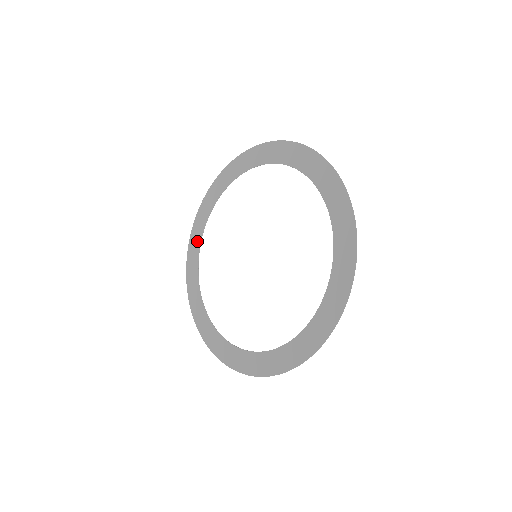
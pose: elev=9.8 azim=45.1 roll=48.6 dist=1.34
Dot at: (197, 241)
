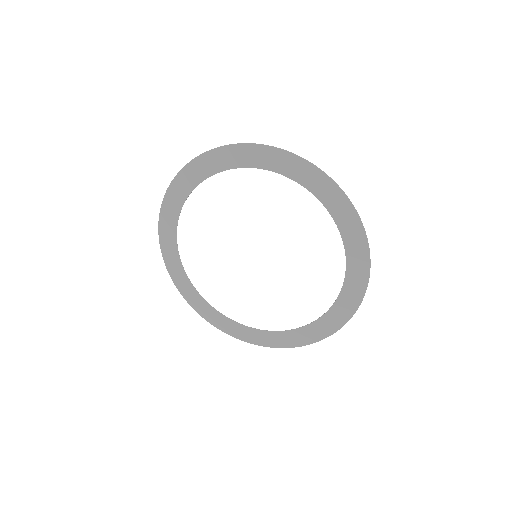
Dot at: (181, 274)
